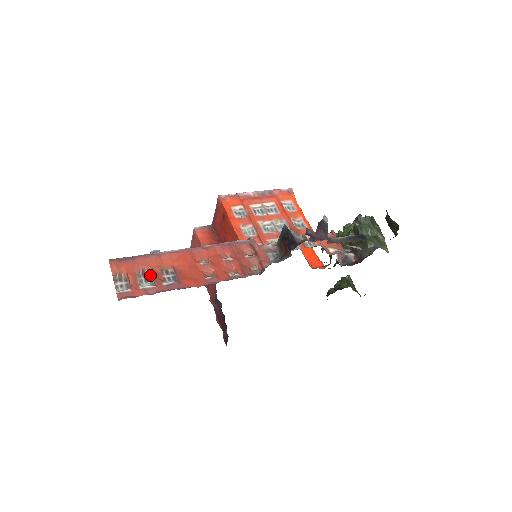
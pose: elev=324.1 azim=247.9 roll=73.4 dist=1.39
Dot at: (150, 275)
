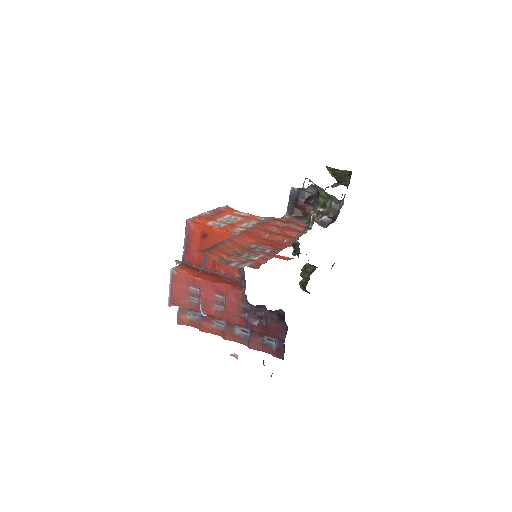
Dot at: (245, 253)
